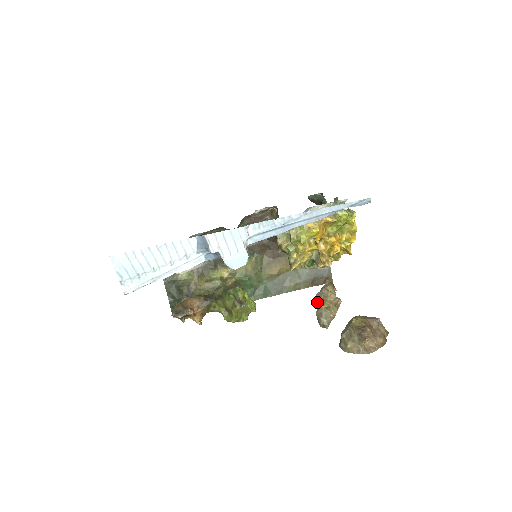
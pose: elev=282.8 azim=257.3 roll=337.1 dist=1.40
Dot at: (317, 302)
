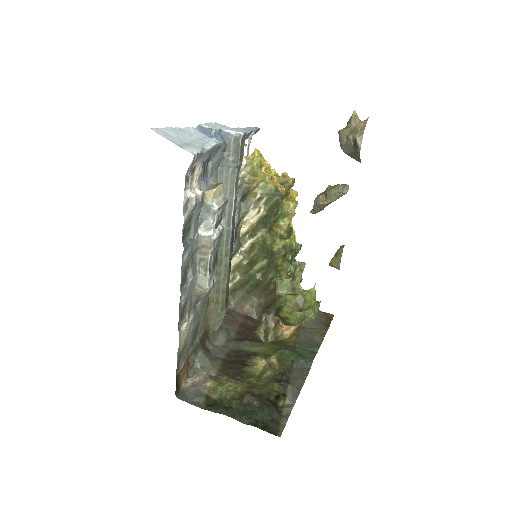
Dot at: (323, 201)
